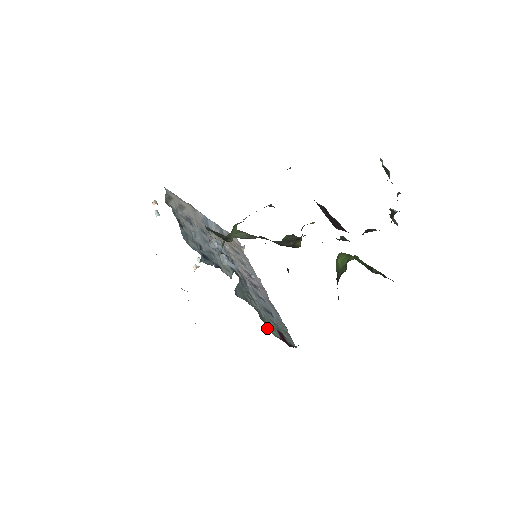
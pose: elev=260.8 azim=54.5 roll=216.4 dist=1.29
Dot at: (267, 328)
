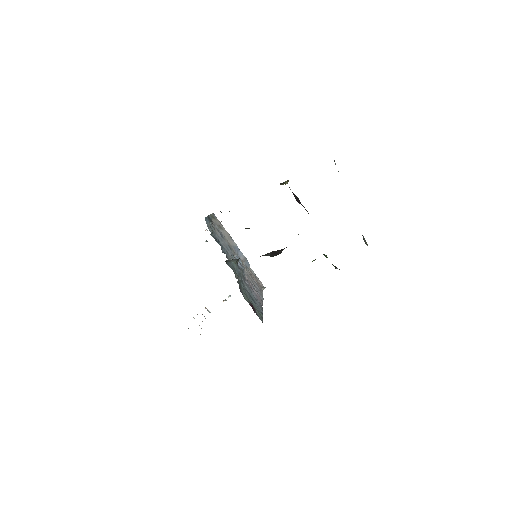
Dot at: (241, 292)
